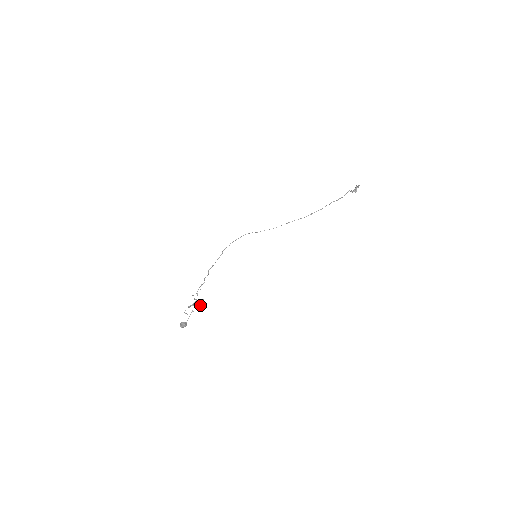
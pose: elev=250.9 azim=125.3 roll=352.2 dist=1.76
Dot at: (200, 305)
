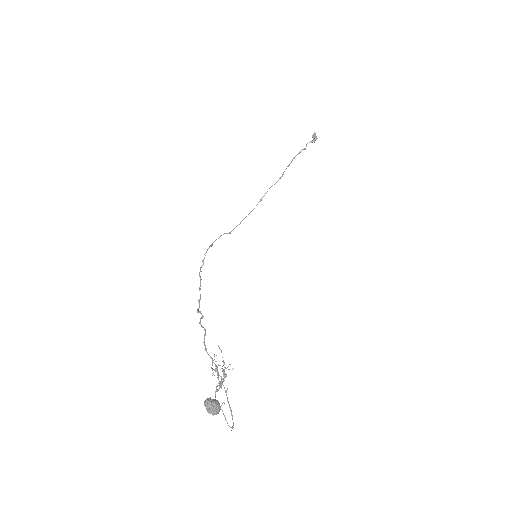
Dot at: (226, 368)
